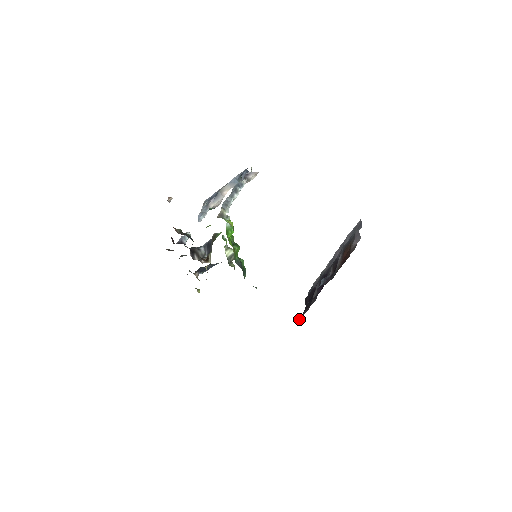
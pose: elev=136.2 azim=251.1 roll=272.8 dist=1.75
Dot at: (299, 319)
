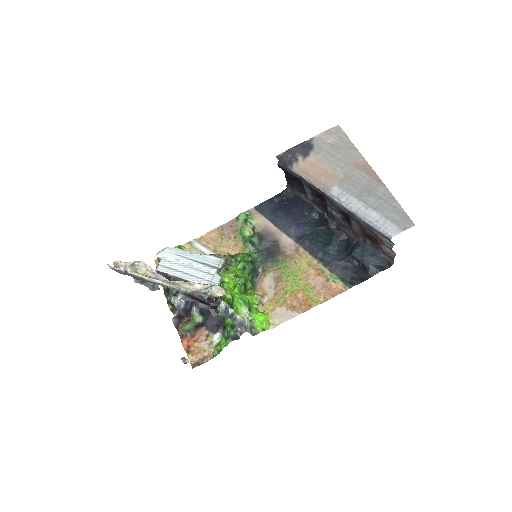
Dot at: (287, 185)
